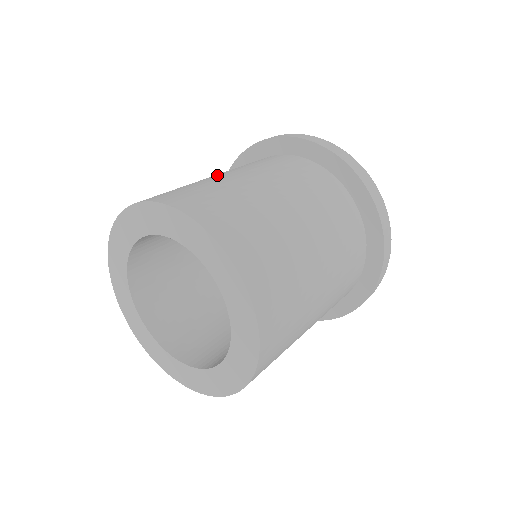
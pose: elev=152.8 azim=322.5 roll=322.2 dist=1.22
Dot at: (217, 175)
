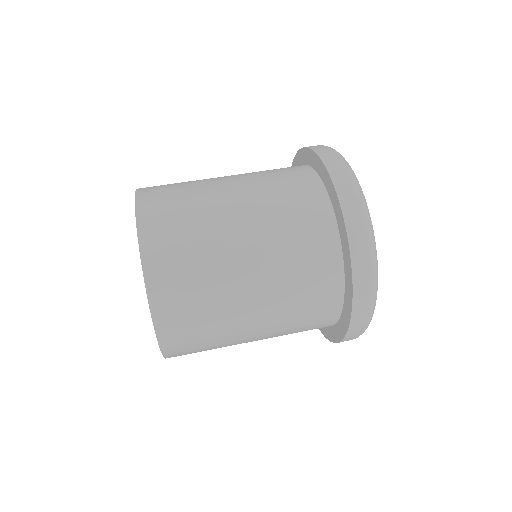
Dot at: (230, 201)
